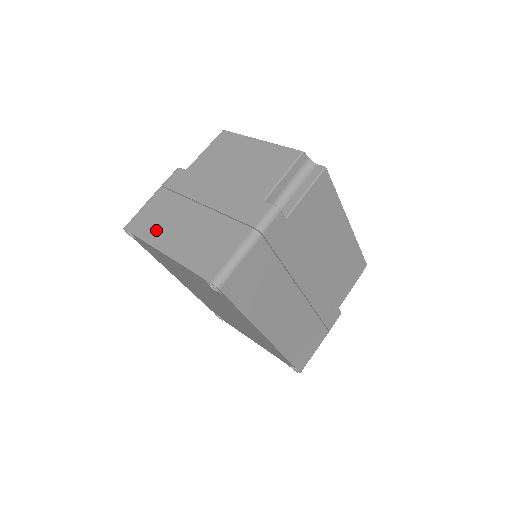
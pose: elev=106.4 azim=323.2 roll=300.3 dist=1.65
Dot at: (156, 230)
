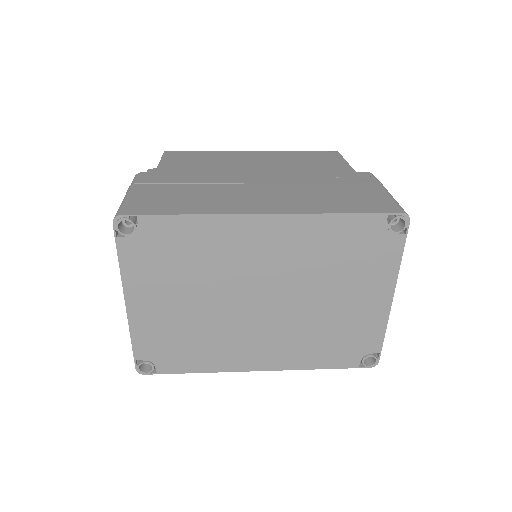
Dot at: occluded
